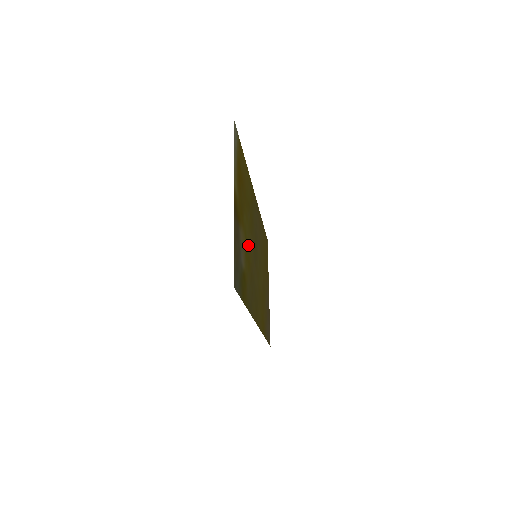
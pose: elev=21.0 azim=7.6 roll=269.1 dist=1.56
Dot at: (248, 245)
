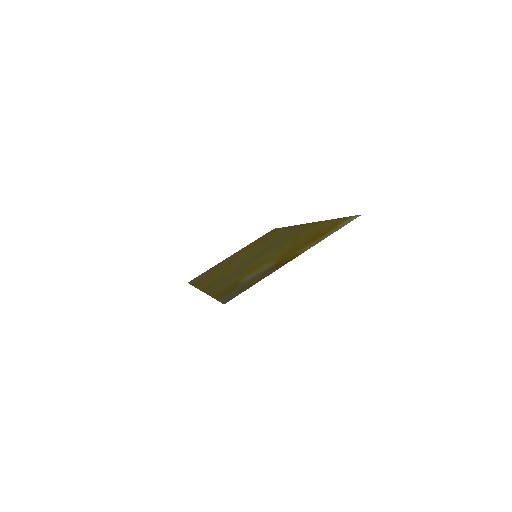
Dot at: (262, 261)
